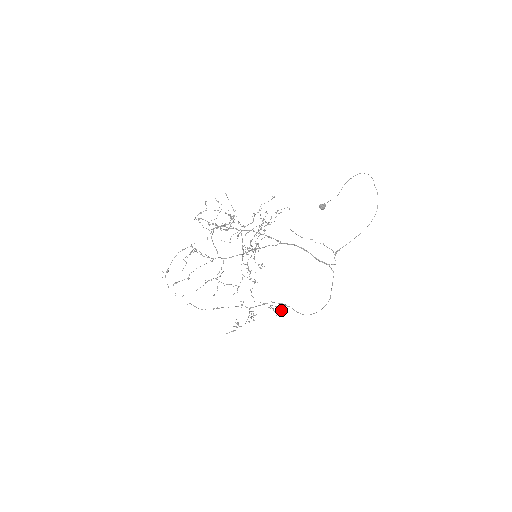
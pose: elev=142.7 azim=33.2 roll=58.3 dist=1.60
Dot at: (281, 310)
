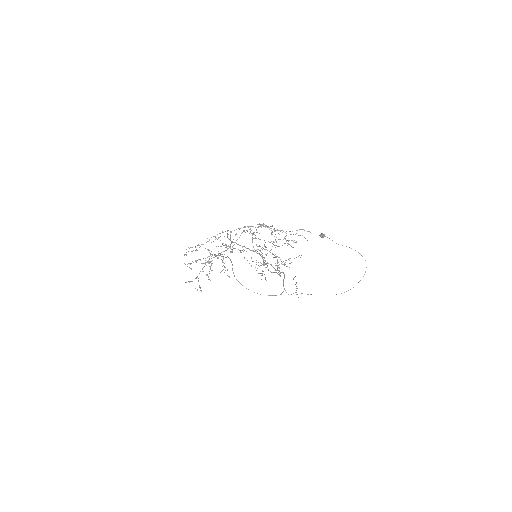
Dot at: occluded
